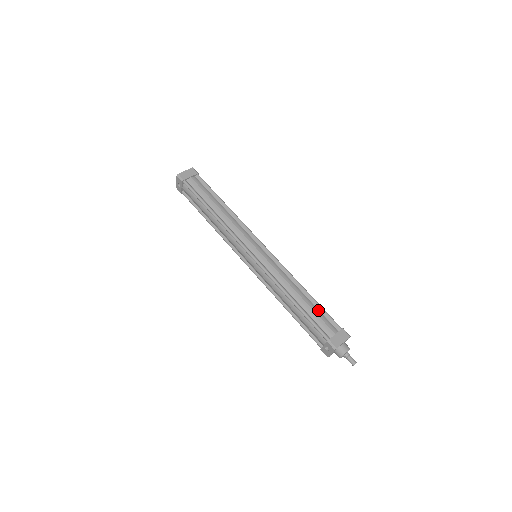
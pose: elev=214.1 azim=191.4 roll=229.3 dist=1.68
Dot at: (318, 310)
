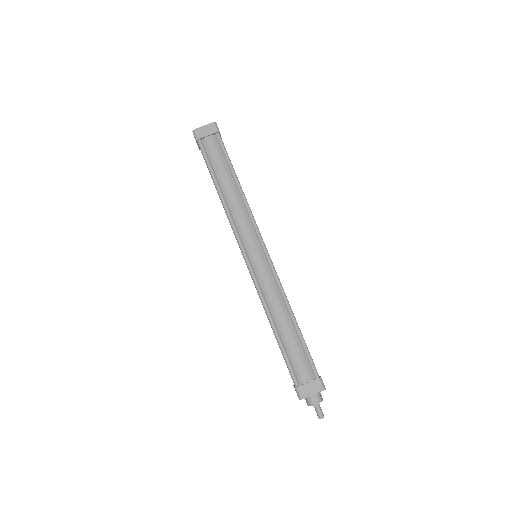
Dot at: (300, 347)
